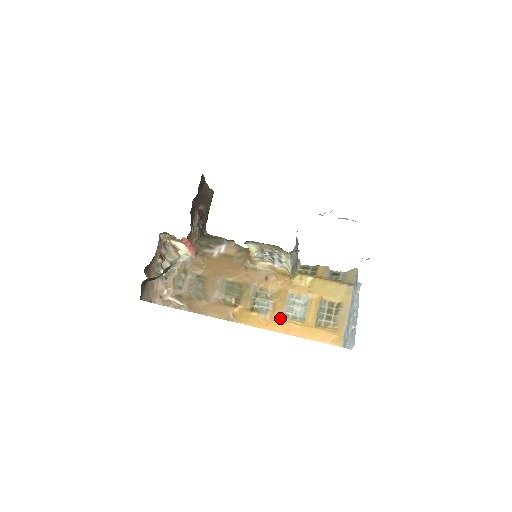
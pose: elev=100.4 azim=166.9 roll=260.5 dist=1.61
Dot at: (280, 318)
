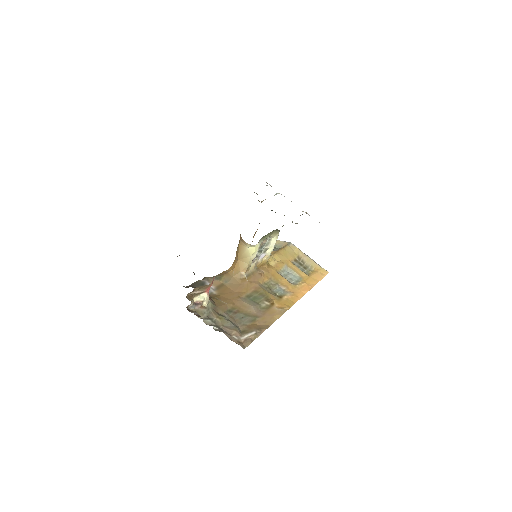
Dot at: (295, 287)
